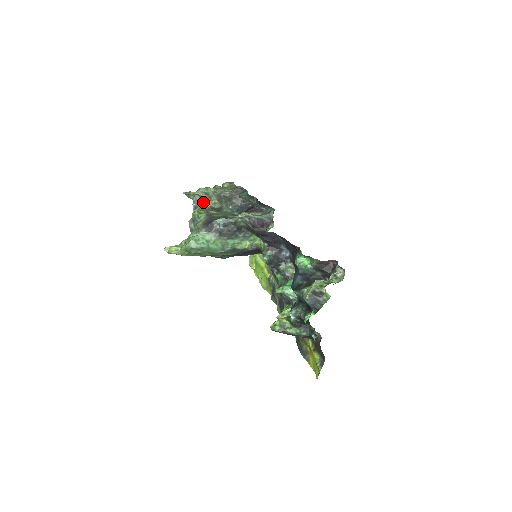
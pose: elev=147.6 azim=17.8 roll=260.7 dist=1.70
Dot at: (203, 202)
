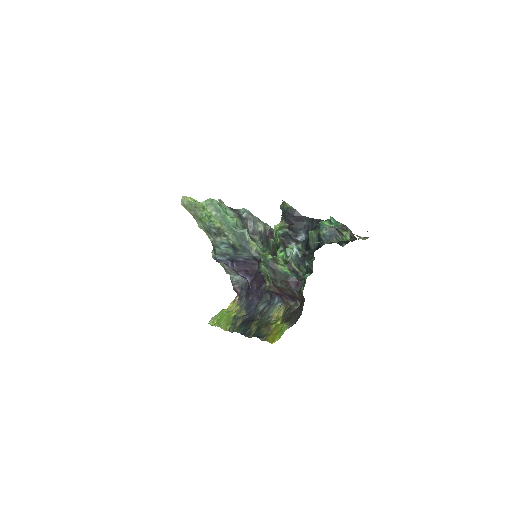
Dot at: occluded
